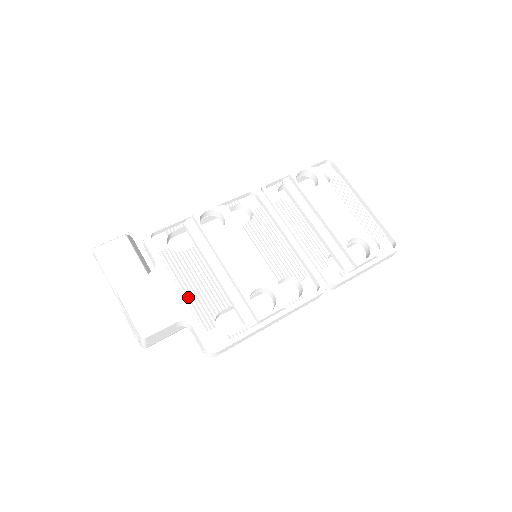
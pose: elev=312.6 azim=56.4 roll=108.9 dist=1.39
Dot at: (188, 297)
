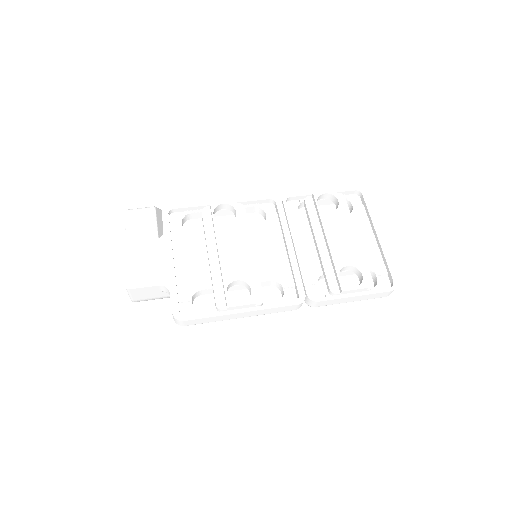
Dot at: (179, 269)
